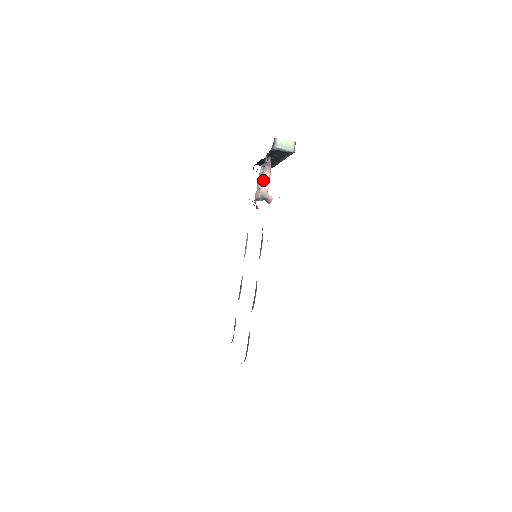
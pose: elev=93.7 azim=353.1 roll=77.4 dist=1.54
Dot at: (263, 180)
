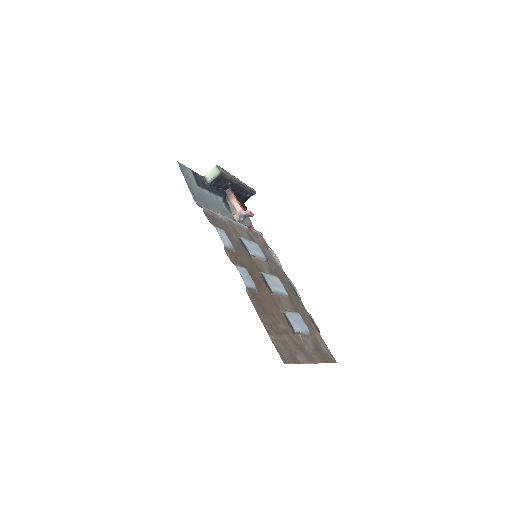
Dot at: (234, 206)
